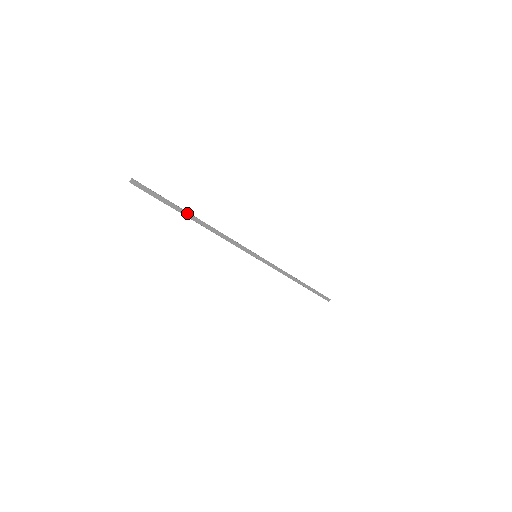
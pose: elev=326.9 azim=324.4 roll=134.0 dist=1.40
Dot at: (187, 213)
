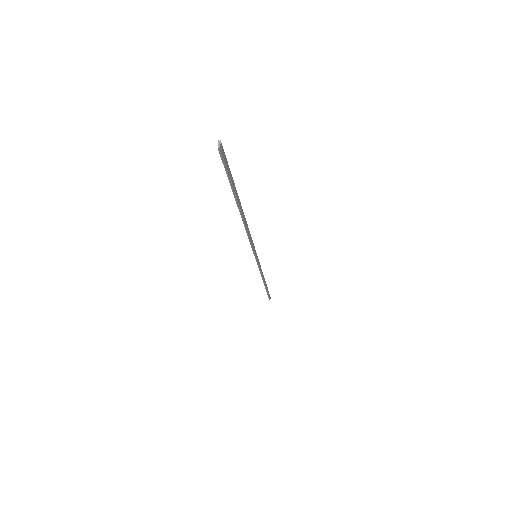
Dot at: (239, 200)
